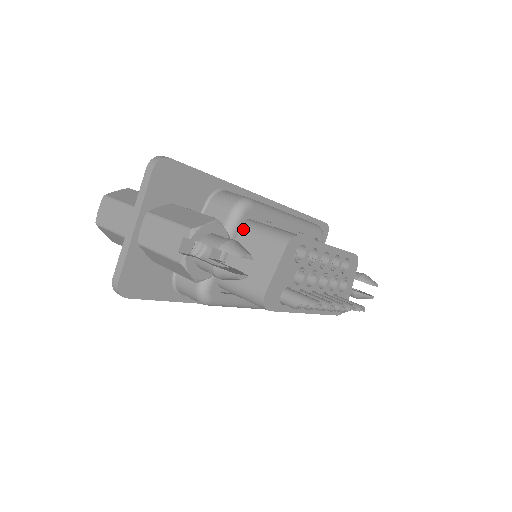
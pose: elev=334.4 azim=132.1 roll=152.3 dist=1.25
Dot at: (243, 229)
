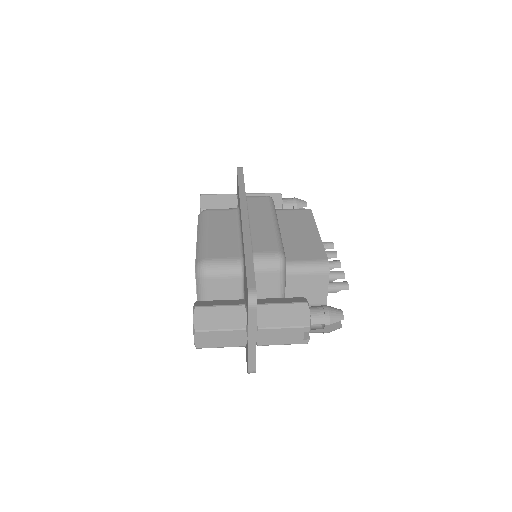
Dot at: (287, 275)
